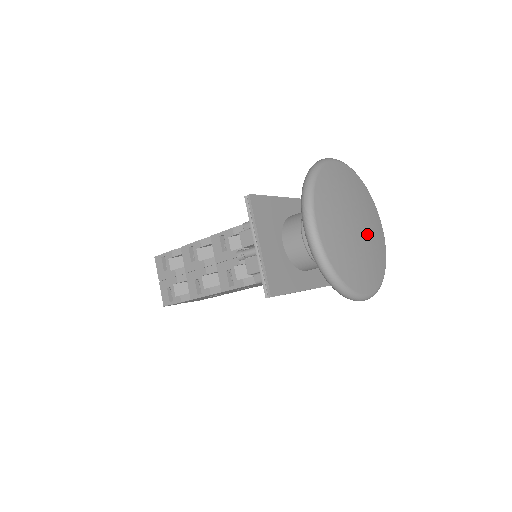
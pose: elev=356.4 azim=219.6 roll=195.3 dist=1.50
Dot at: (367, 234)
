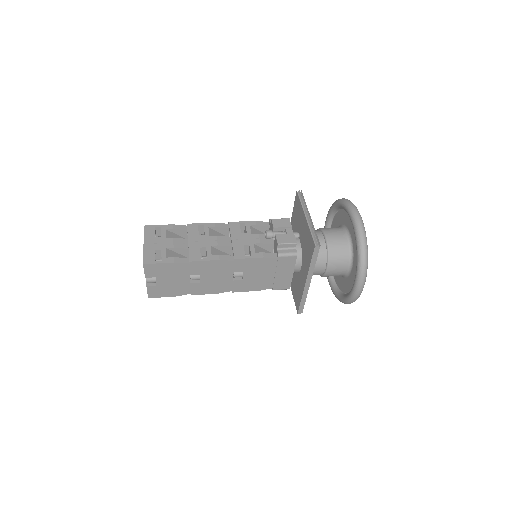
Dot at: occluded
